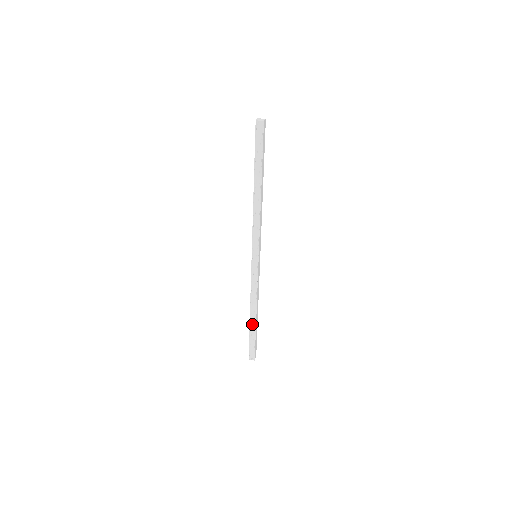
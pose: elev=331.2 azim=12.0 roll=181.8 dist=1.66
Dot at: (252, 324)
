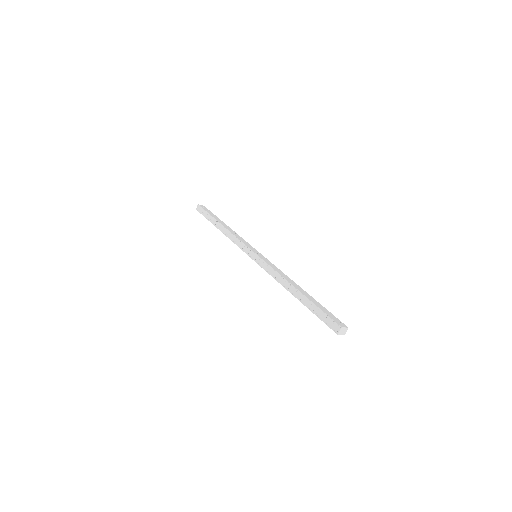
Dot at: (302, 299)
